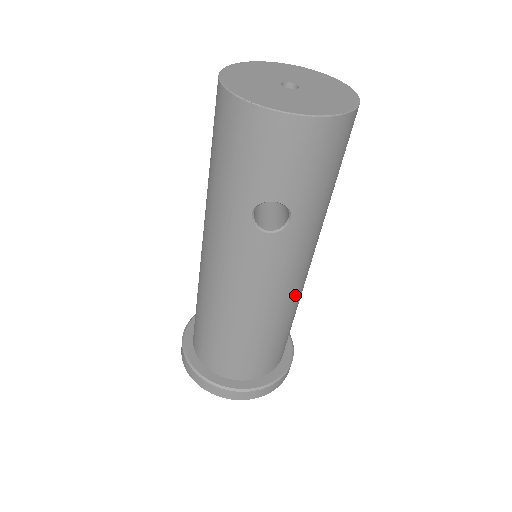
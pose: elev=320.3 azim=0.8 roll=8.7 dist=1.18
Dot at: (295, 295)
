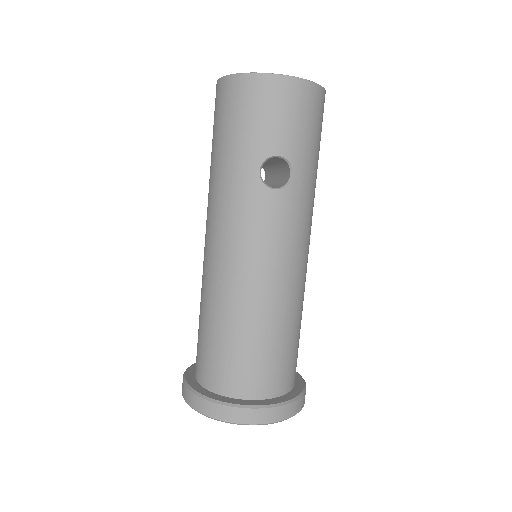
Dot at: (302, 277)
